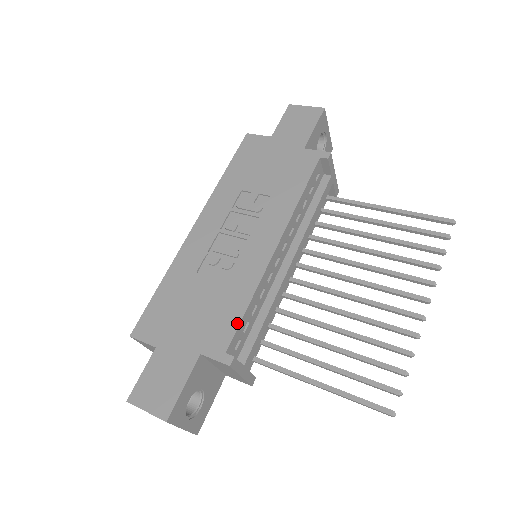
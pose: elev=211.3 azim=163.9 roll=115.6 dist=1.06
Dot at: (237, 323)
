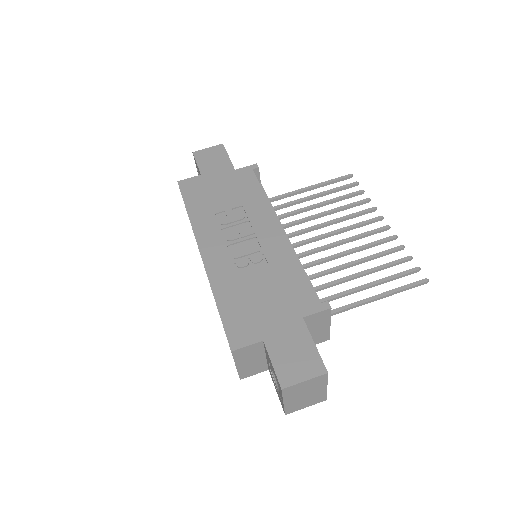
Dot at: (307, 283)
